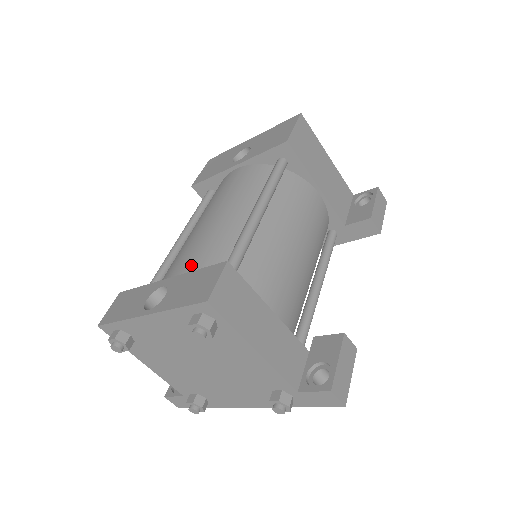
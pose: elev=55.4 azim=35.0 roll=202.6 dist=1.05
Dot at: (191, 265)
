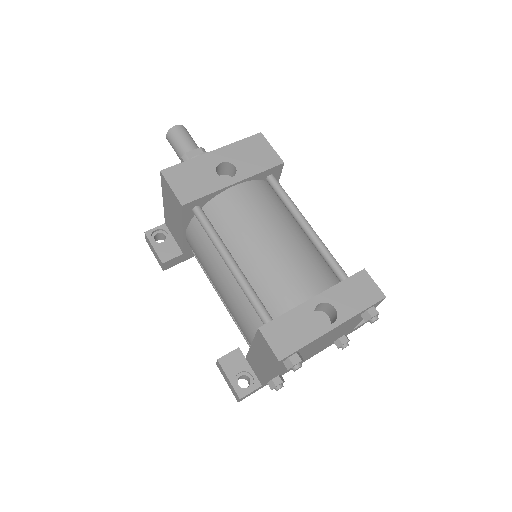
Dot at: (315, 280)
